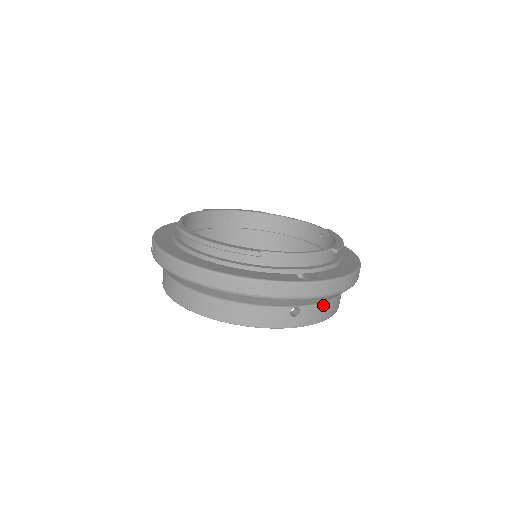
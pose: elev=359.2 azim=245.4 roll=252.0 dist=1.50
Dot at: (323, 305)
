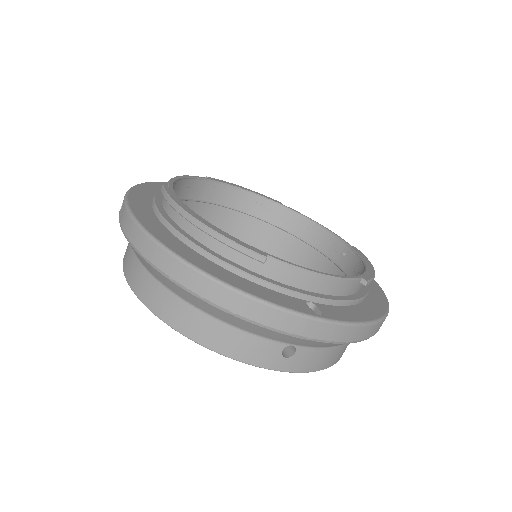
Dot at: (328, 350)
